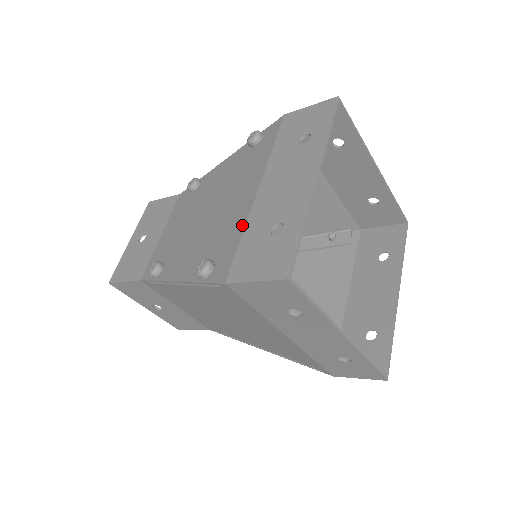
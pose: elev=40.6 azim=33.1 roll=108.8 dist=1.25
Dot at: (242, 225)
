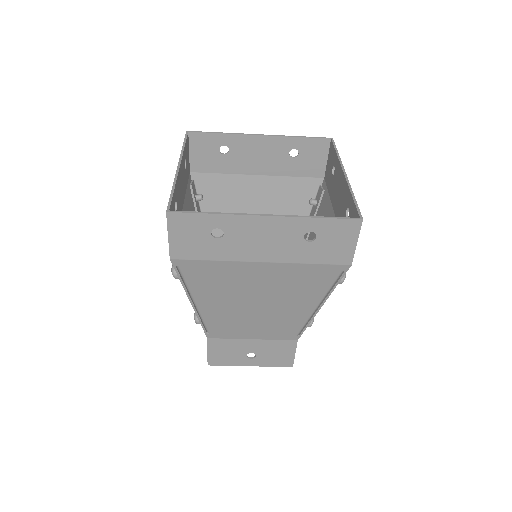
Dot at: occluded
